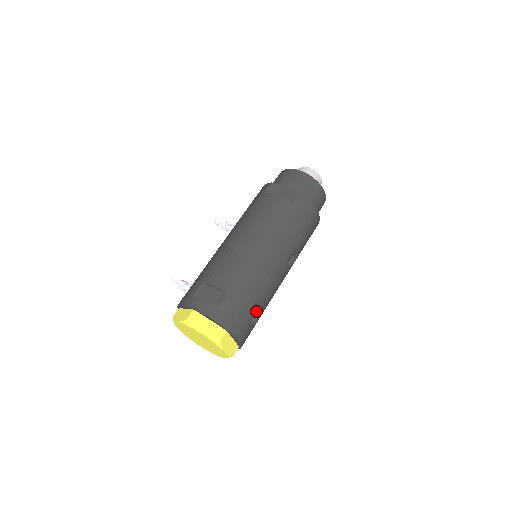
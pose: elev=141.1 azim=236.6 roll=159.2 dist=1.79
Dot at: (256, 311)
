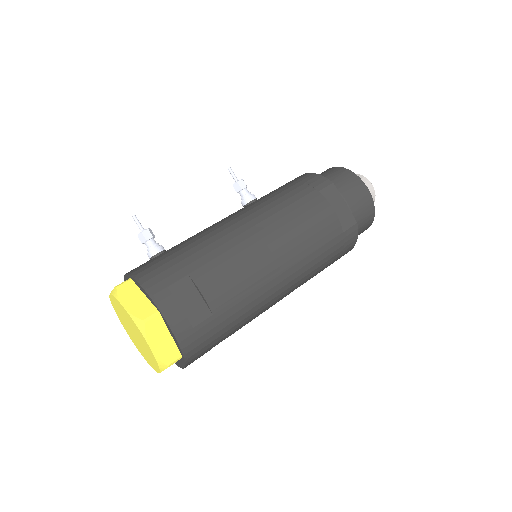
Dot at: occluded
